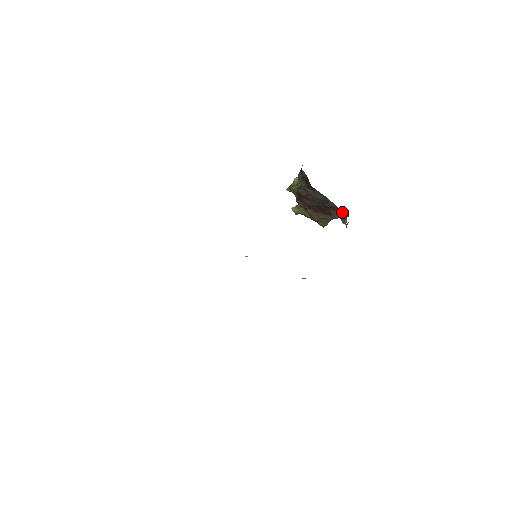
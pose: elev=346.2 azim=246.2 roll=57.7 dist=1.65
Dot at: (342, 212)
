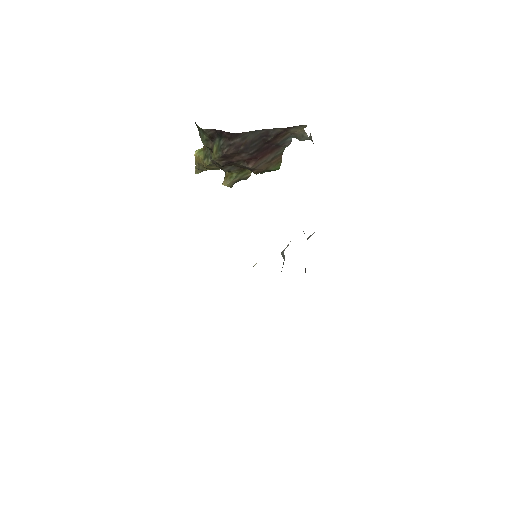
Dot at: (294, 129)
